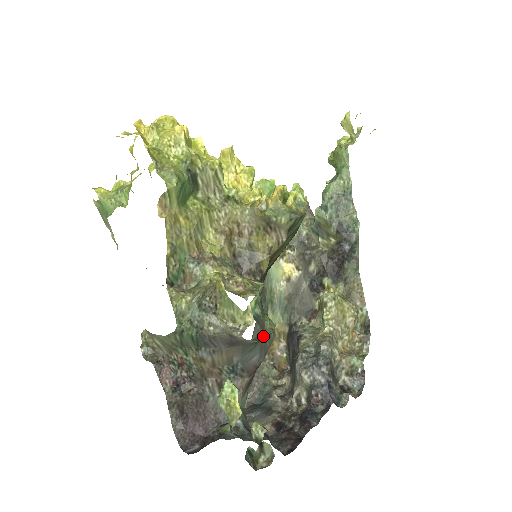
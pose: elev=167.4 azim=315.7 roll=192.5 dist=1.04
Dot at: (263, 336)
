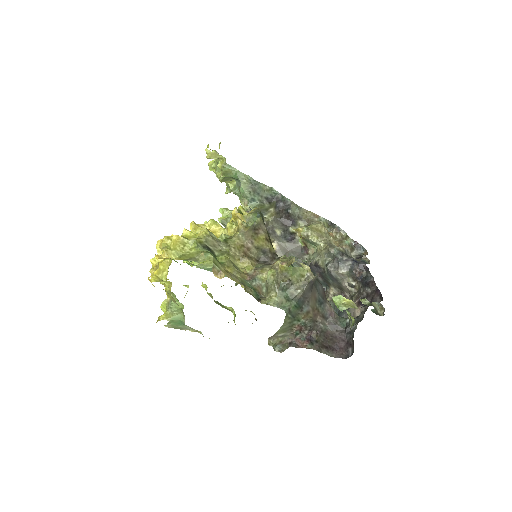
Dot at: occluded
